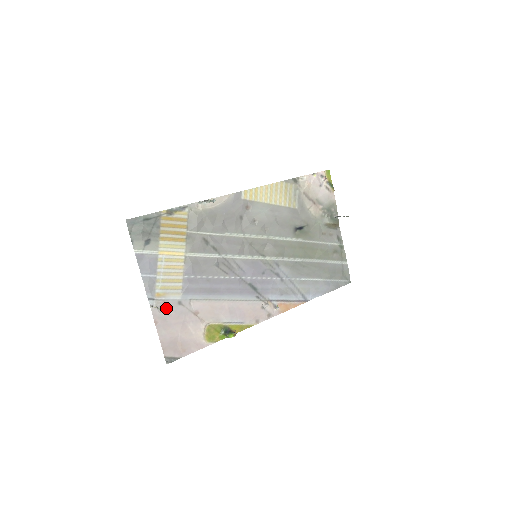
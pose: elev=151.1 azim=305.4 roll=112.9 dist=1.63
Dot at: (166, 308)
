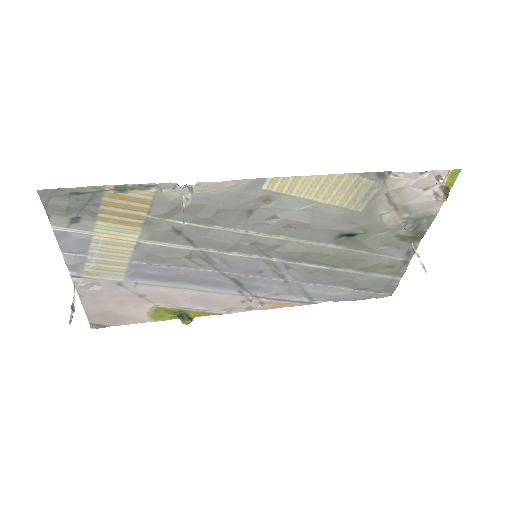
Dot at: (98, 286)
